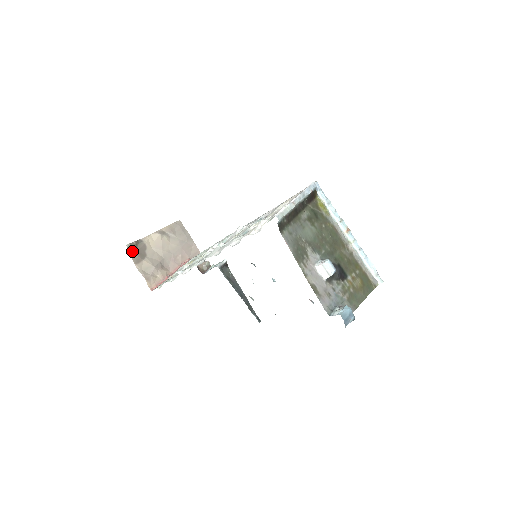
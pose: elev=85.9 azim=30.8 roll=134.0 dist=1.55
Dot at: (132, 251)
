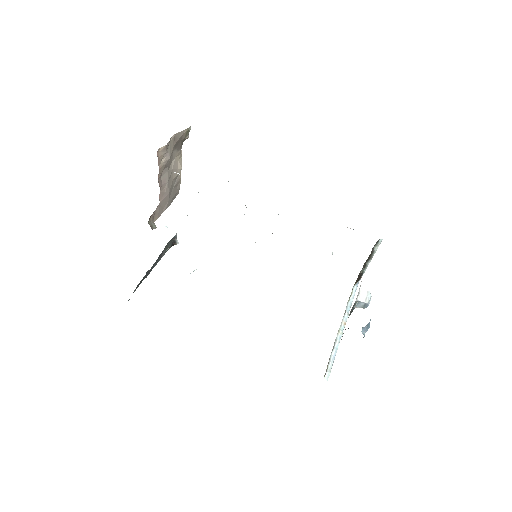
Dot at: (184, 133)
